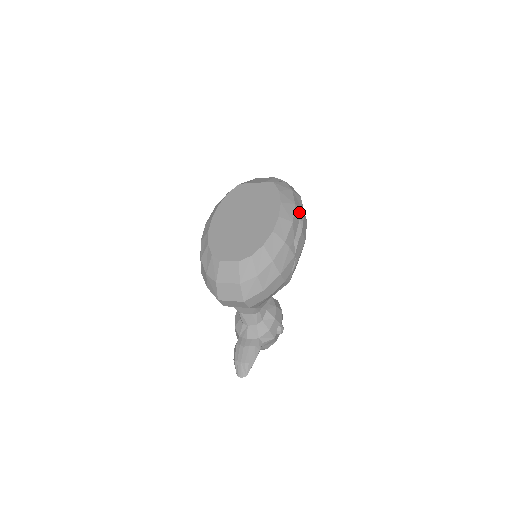
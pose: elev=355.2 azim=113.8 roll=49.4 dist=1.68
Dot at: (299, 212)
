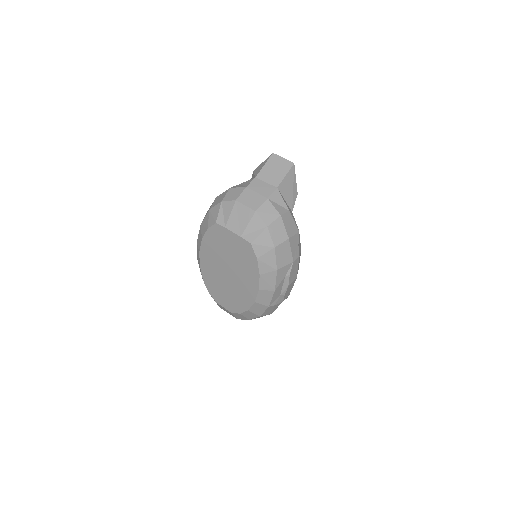
Dot at: (284, 270)
